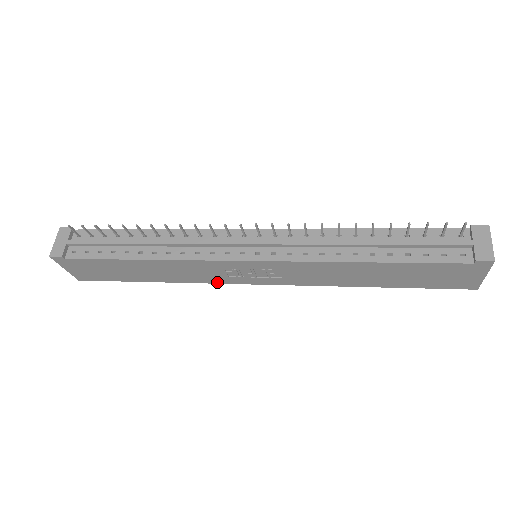
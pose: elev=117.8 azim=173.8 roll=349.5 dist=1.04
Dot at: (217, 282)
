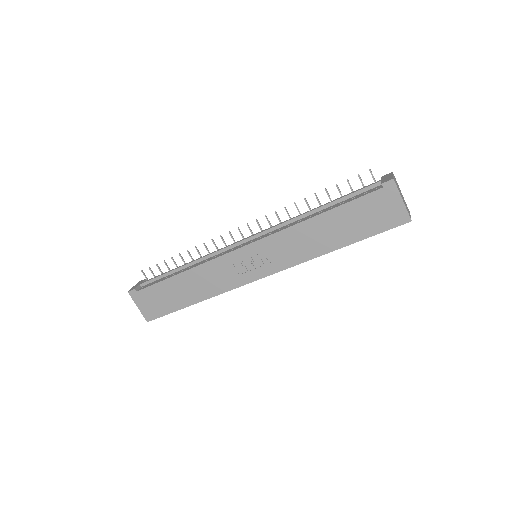
Dot at: (234, 287)
